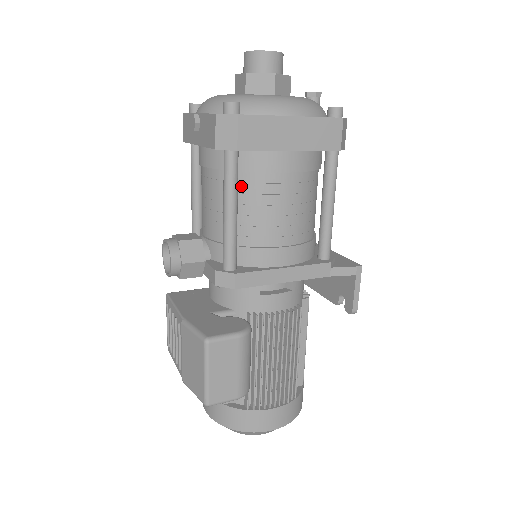
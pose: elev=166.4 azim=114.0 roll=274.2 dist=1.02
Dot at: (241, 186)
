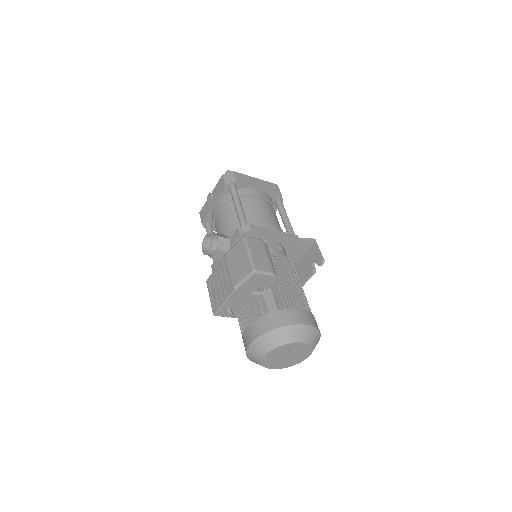
Dot at: occluded
